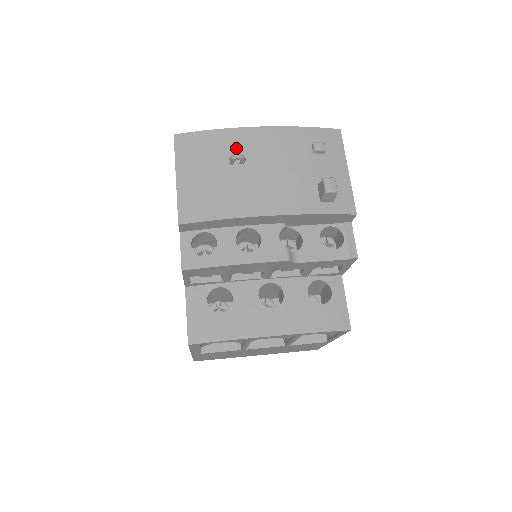
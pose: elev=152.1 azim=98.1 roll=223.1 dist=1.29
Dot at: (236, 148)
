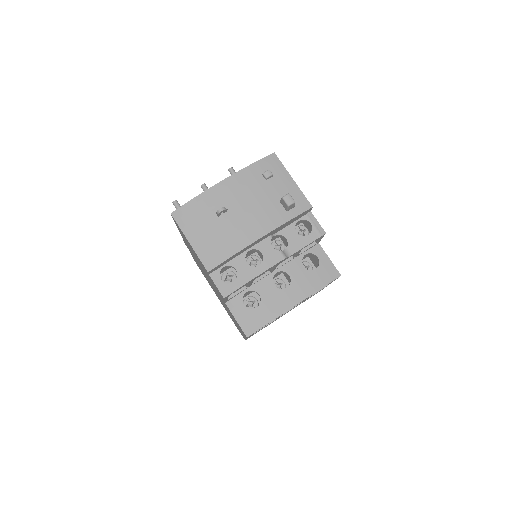
Dot at: (216, 203)
